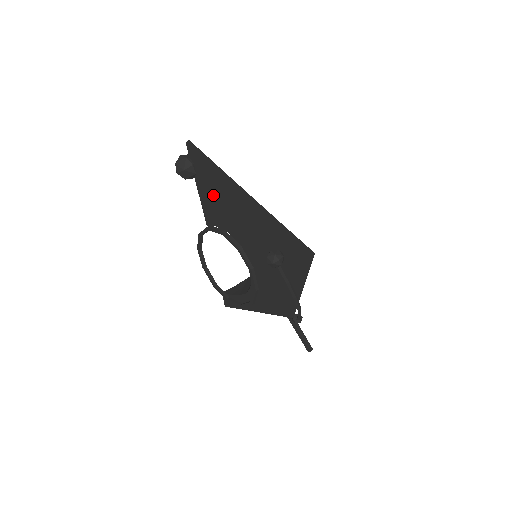
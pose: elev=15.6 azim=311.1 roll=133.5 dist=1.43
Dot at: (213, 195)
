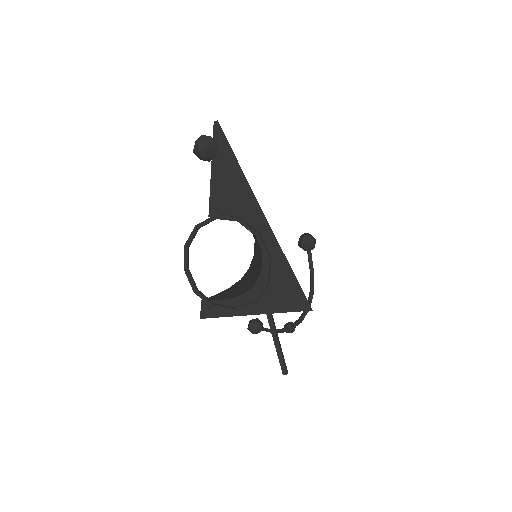
Dot at: (235, 178)
